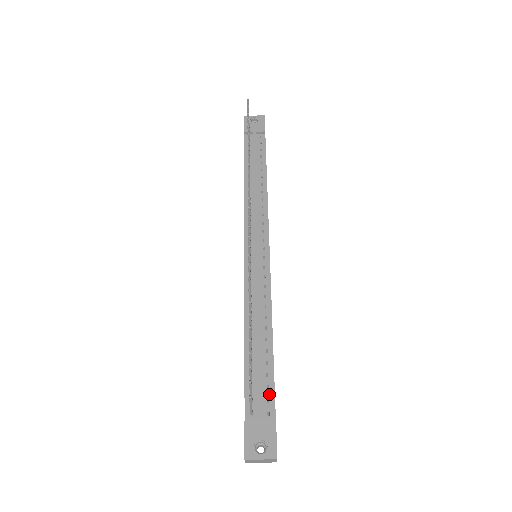
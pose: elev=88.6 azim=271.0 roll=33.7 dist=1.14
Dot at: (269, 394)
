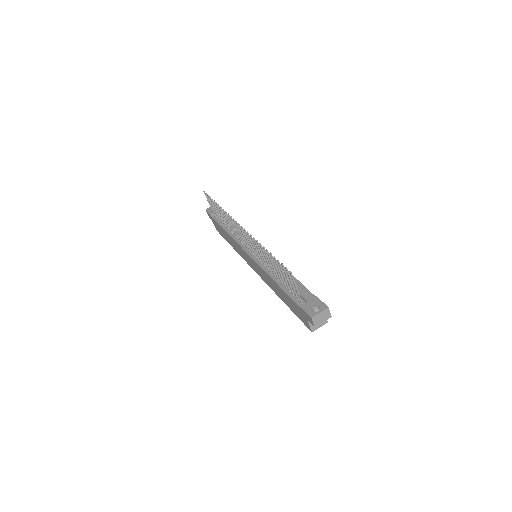
Dot at: (305, 291)
